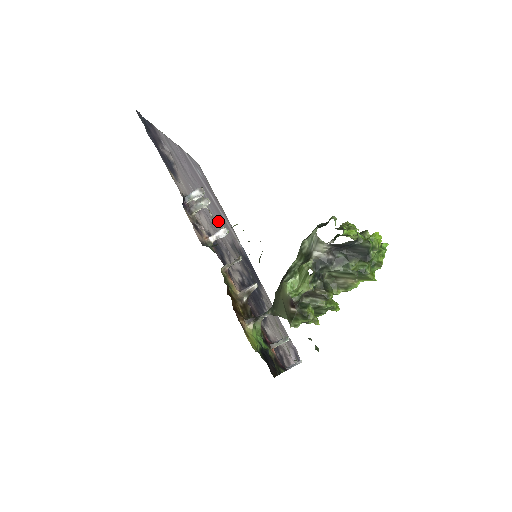
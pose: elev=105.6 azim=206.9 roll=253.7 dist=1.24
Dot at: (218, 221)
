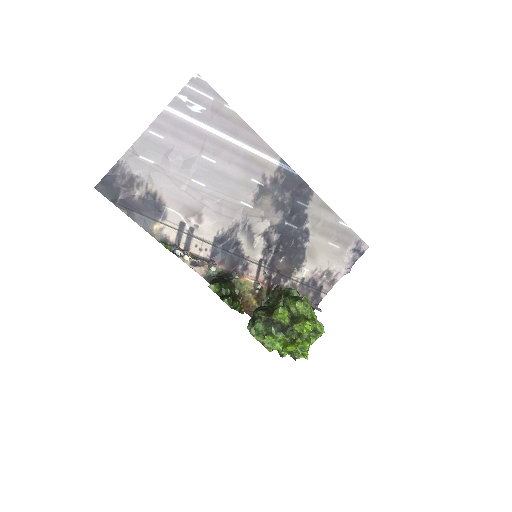
Dot at: (232, 182)
